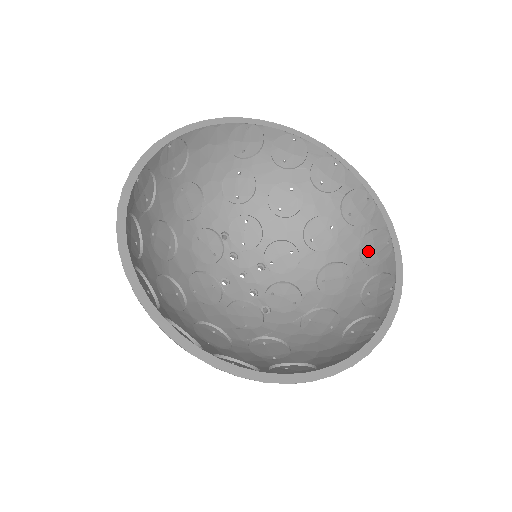
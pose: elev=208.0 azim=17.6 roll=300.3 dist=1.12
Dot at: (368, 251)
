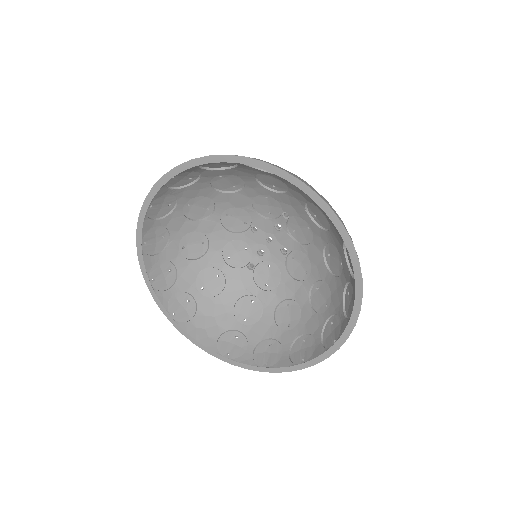
Dot at: (305, 342)
